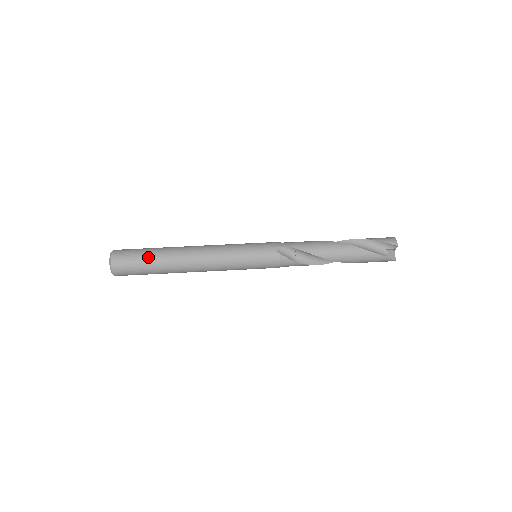
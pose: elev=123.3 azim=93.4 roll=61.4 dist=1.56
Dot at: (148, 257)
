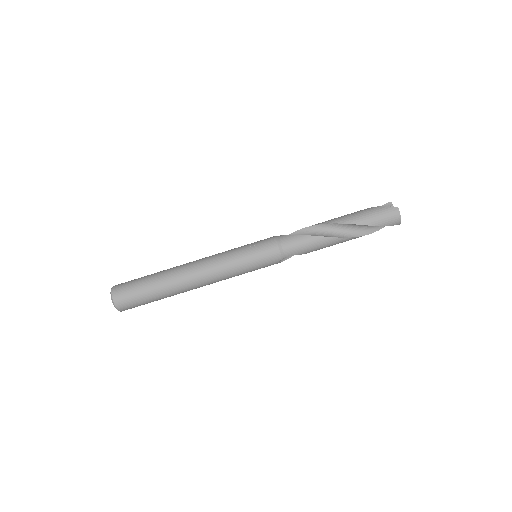
Dot at: occluded
